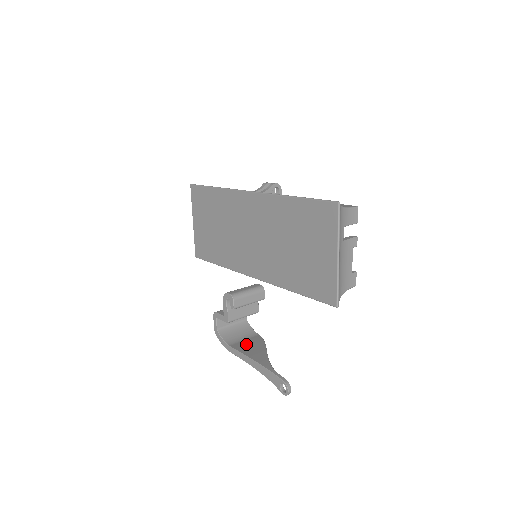
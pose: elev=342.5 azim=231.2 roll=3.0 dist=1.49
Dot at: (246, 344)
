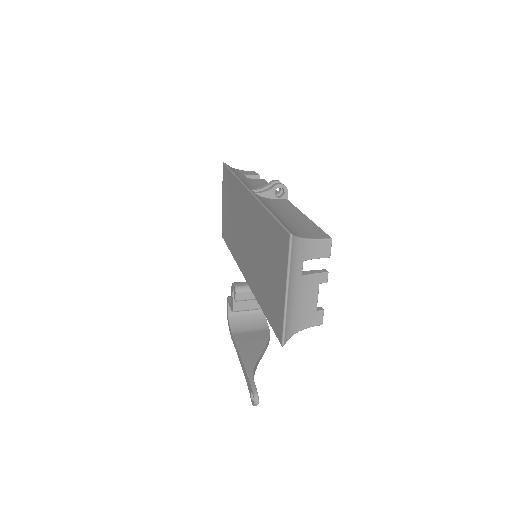
Dot at: (248, 337)
